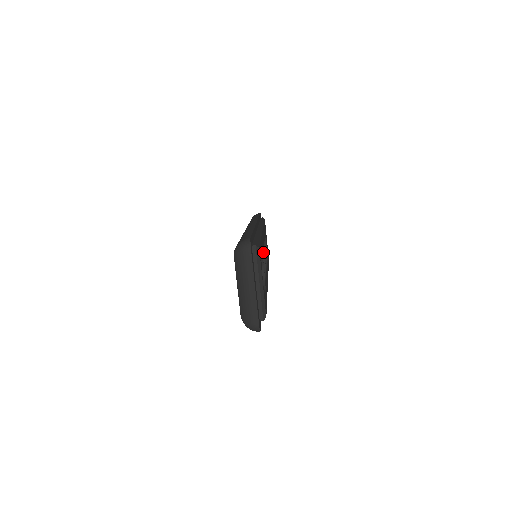
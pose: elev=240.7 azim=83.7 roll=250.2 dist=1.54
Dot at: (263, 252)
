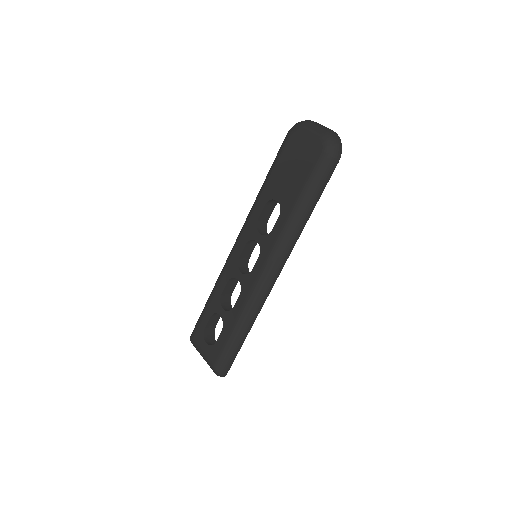
Dot at: occluded
